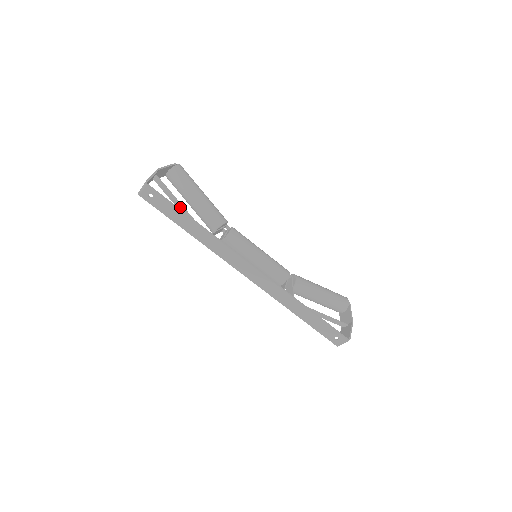
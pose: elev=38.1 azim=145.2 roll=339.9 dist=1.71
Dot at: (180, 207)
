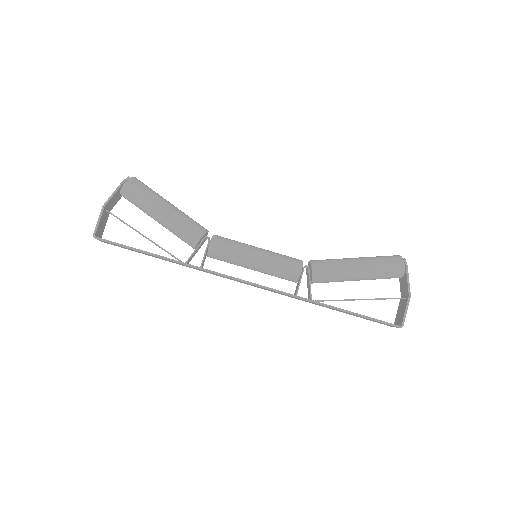
Dot at: (146, 238)
